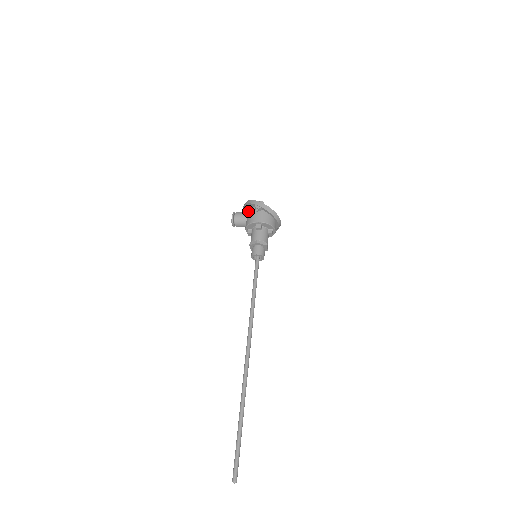
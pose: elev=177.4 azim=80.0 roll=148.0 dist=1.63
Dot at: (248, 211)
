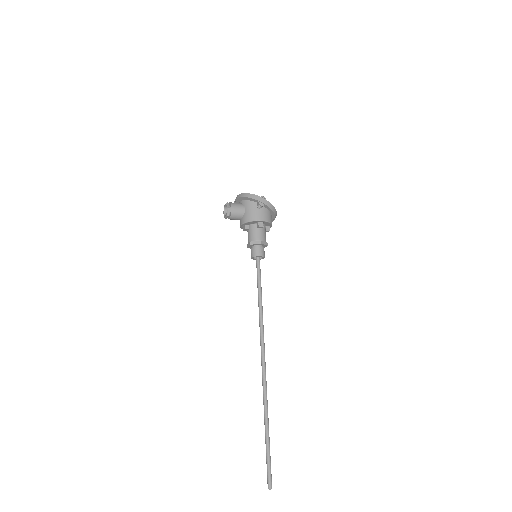
Dot at: (245, 204)
